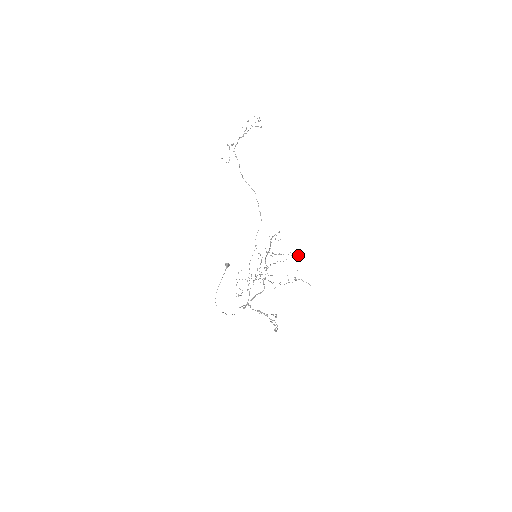
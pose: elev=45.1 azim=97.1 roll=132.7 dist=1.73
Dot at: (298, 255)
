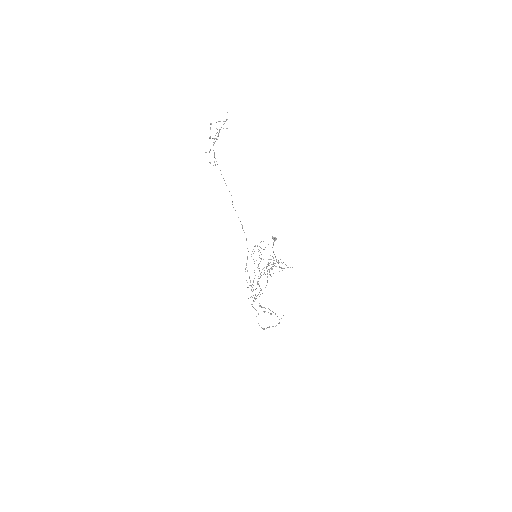
Dot at: (285, 264)
